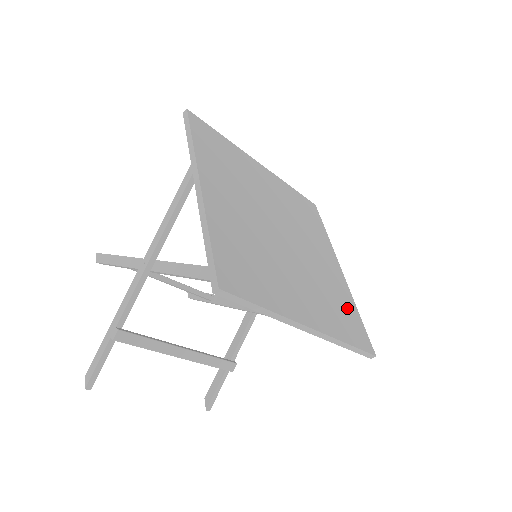
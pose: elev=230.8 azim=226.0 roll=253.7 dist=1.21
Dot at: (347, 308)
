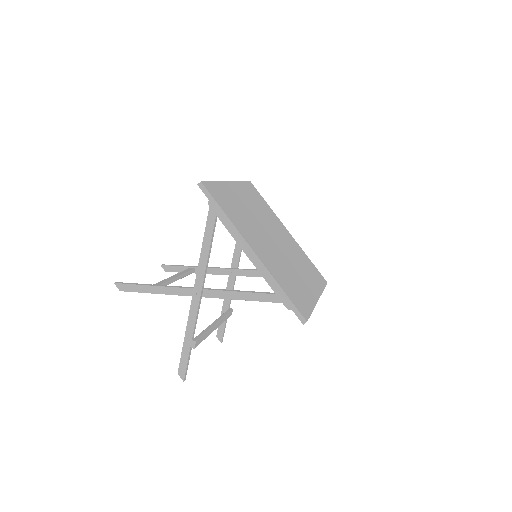
Dot at: (308, 262)
